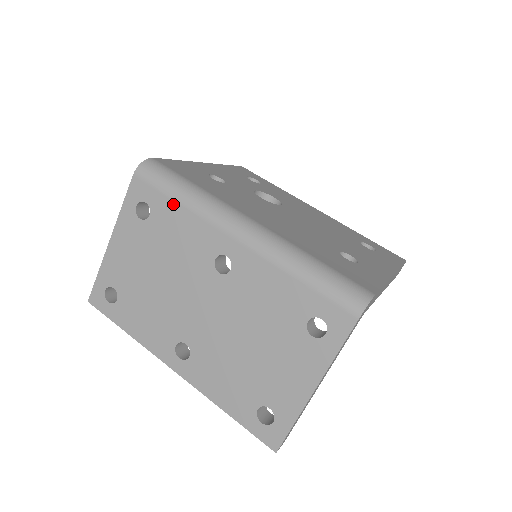
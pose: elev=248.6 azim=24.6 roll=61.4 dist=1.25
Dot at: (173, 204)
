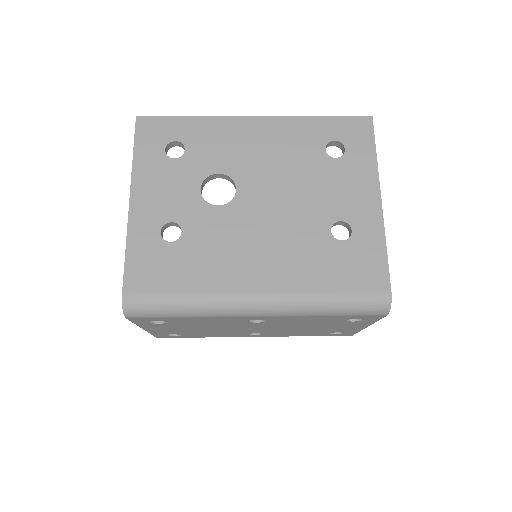
Dot at: (183, 318)
